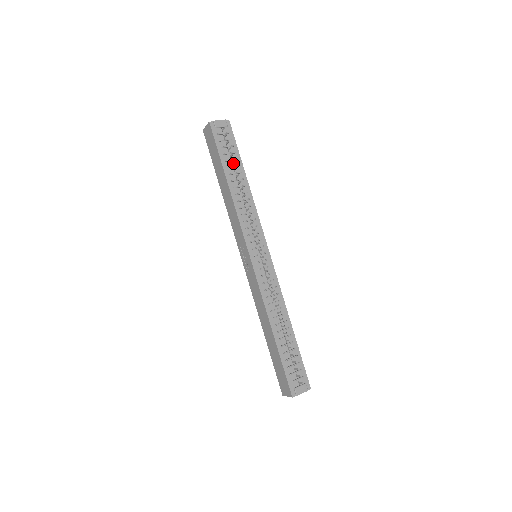
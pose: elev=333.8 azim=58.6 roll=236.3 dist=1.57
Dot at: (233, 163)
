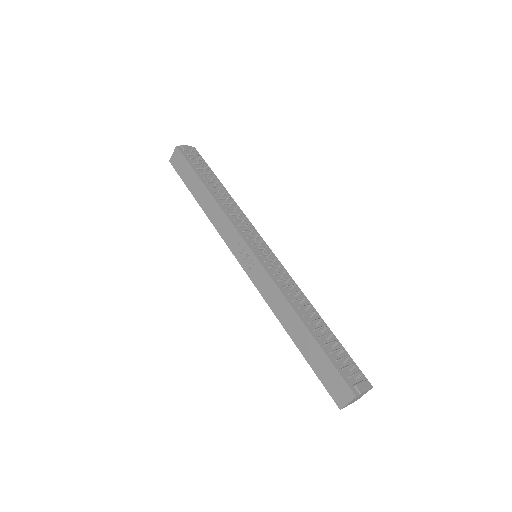
Dot at: (209, 175)
